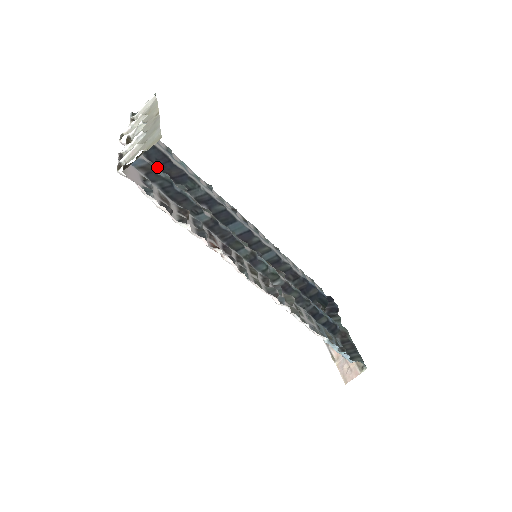
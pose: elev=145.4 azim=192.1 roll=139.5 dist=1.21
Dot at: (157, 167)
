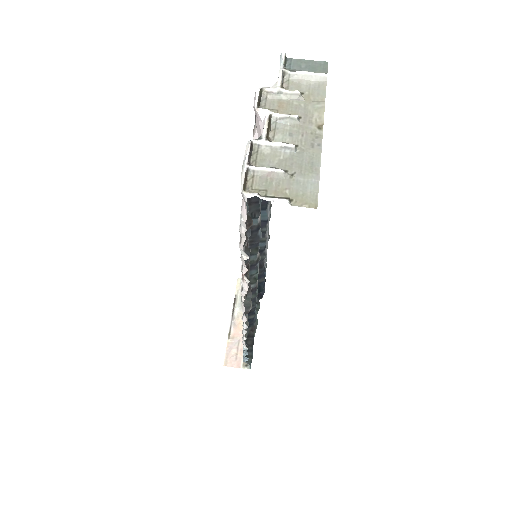
Dot at: occluded
